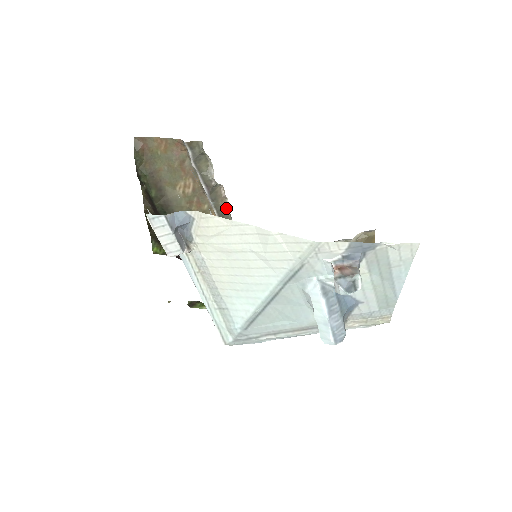
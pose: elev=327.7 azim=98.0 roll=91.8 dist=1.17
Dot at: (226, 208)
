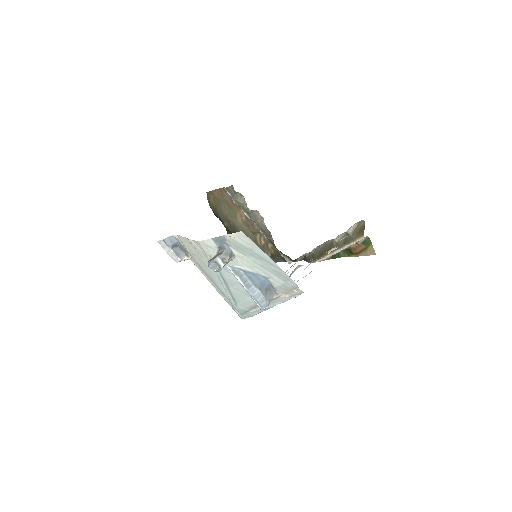
Dot at: (265, 225)
